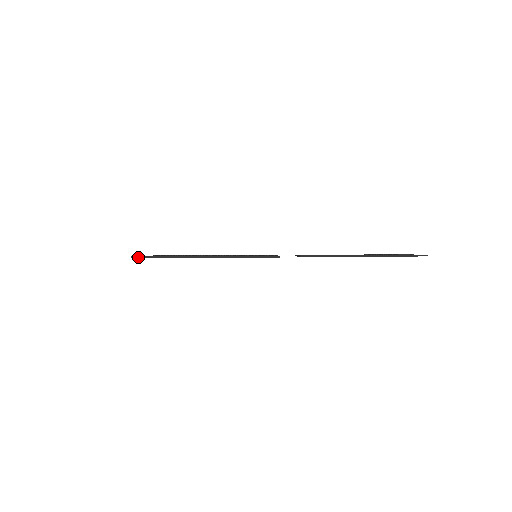
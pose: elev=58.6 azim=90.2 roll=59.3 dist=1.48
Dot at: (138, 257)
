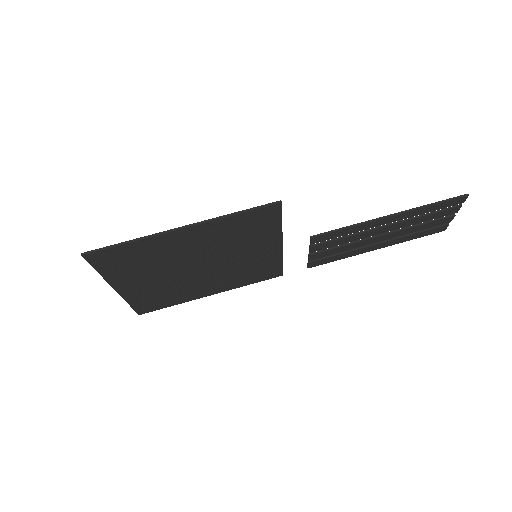
Dot at: (90, 251)
